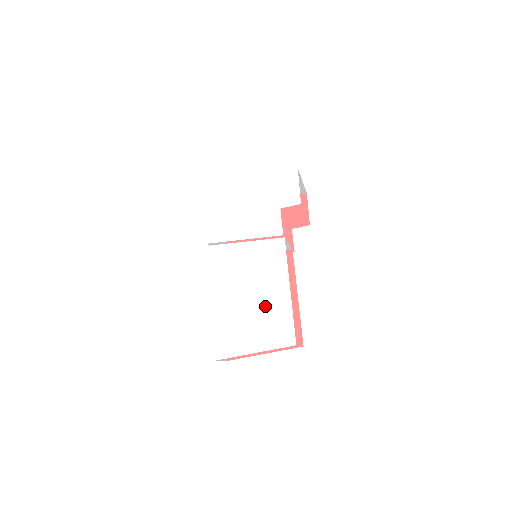
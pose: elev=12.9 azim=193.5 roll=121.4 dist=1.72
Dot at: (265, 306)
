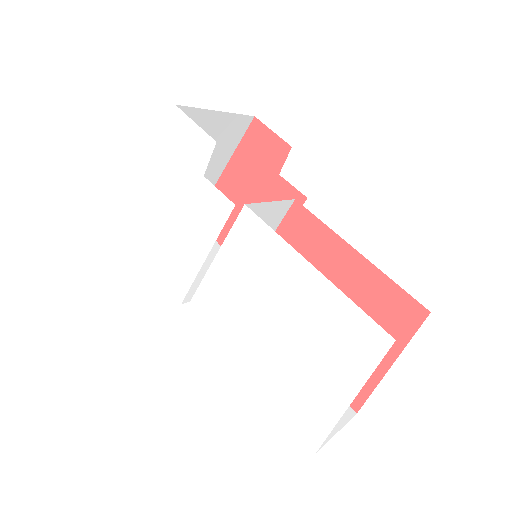
Dot at: (306, 319)
